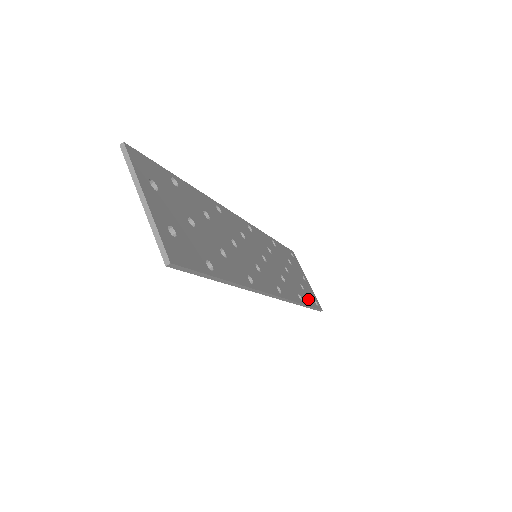
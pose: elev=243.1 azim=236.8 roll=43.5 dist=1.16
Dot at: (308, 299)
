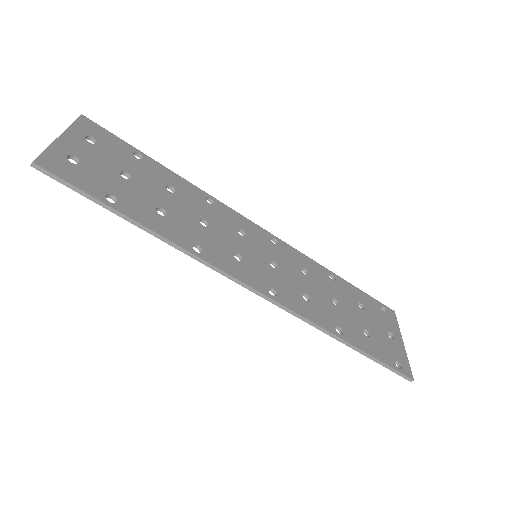
Dot at: (369, 347)
